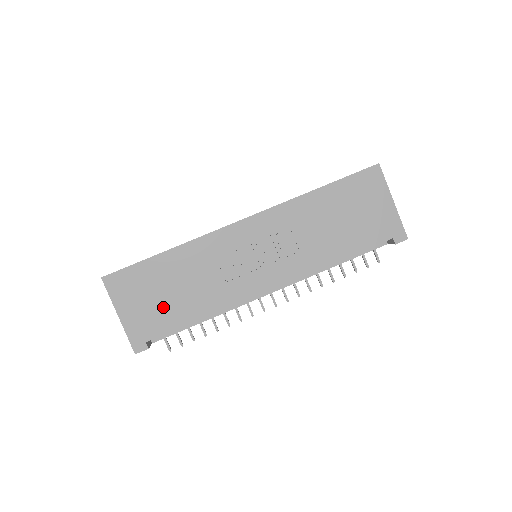
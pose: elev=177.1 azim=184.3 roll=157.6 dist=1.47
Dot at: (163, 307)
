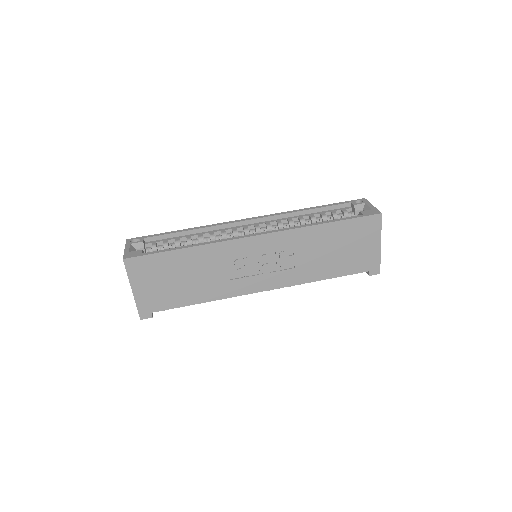
Dot at: (172, 290)
